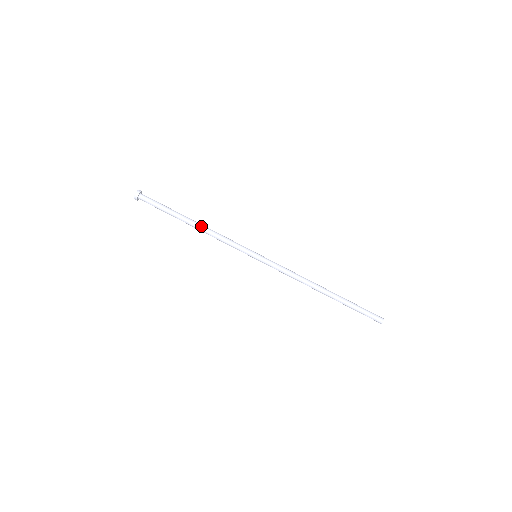
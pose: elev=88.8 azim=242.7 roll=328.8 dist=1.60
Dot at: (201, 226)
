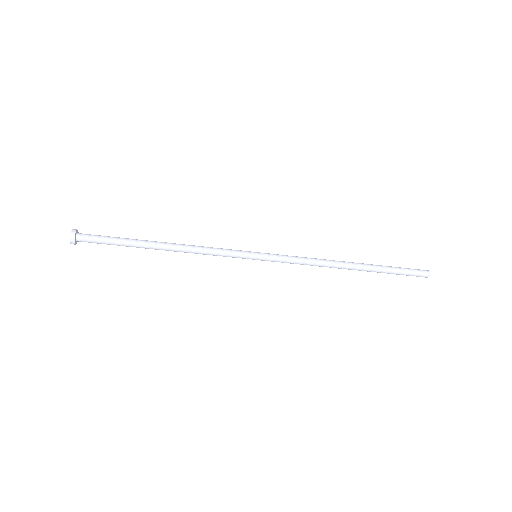
Dot at: (173, 250)
